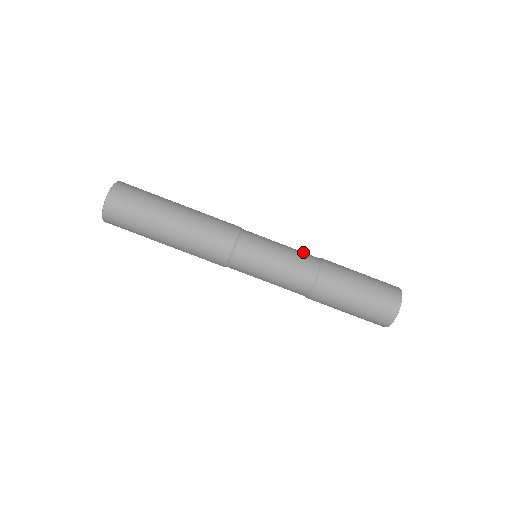
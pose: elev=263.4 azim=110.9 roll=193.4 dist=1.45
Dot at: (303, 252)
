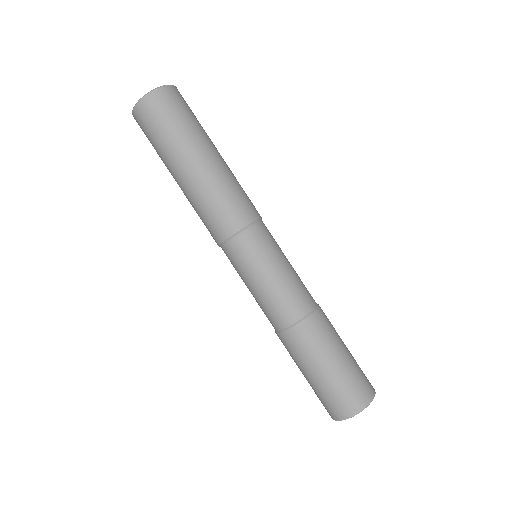
Dot at: (302, 289)
